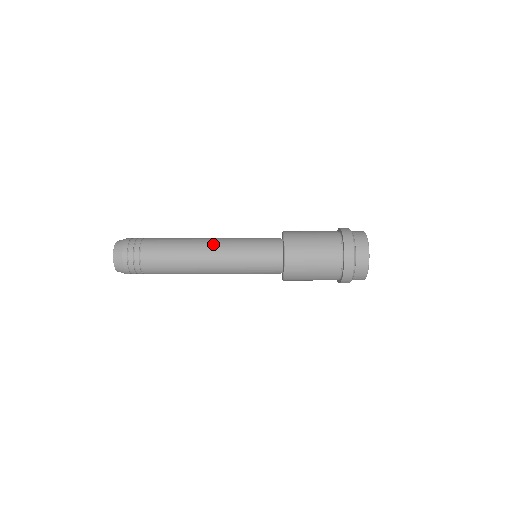
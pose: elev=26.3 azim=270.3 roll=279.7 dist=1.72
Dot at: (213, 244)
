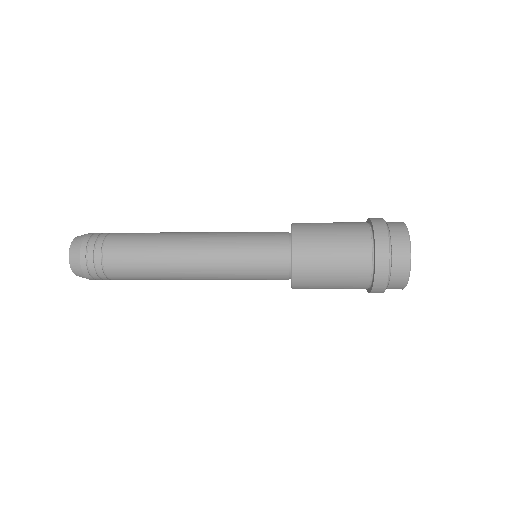
Dot at: (197, 273)
